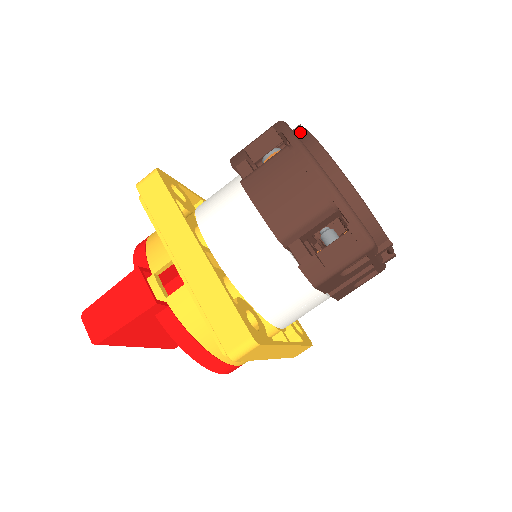
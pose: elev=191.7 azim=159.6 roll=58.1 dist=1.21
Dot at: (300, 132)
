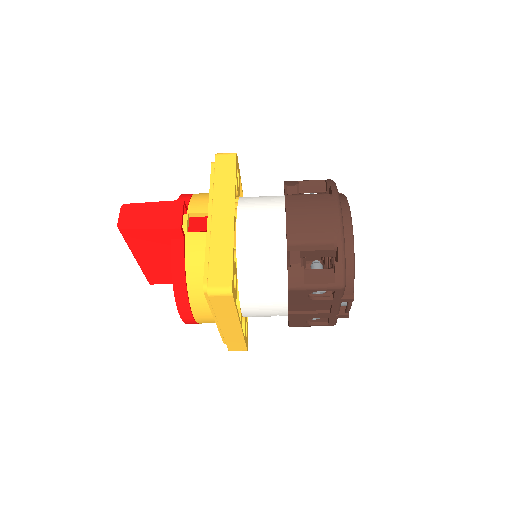
Dot at: (340, 194)
